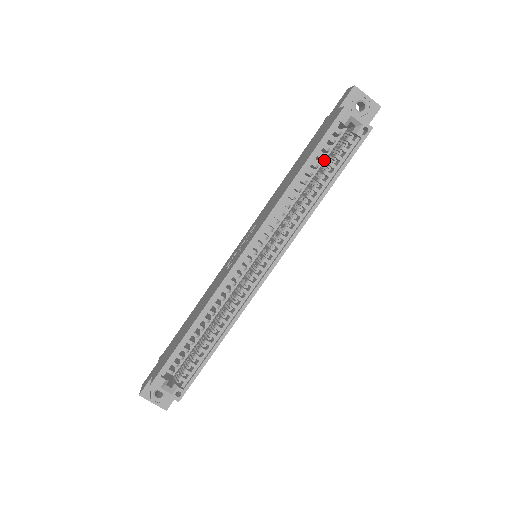
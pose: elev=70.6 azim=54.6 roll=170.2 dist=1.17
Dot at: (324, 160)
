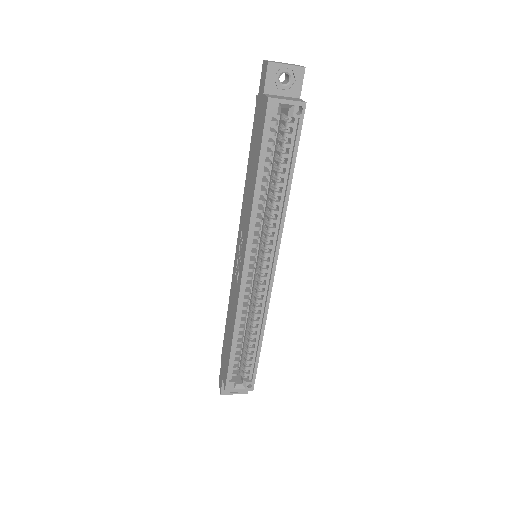
Dot at: (274, 145)
